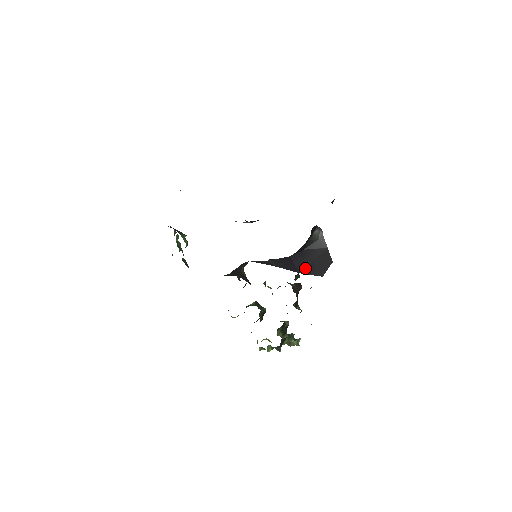
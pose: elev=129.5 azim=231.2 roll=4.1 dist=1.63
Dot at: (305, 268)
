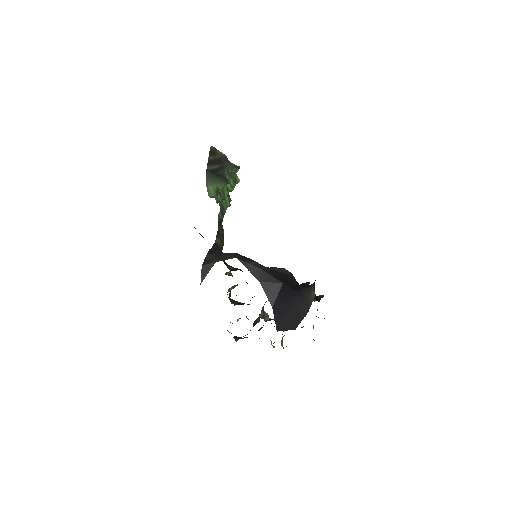
Dot at: (279, 308)
